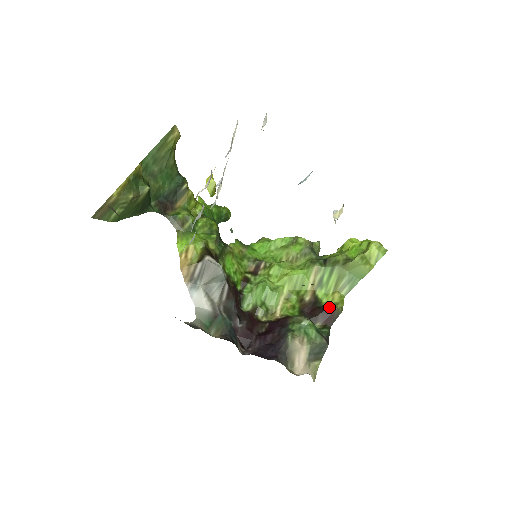
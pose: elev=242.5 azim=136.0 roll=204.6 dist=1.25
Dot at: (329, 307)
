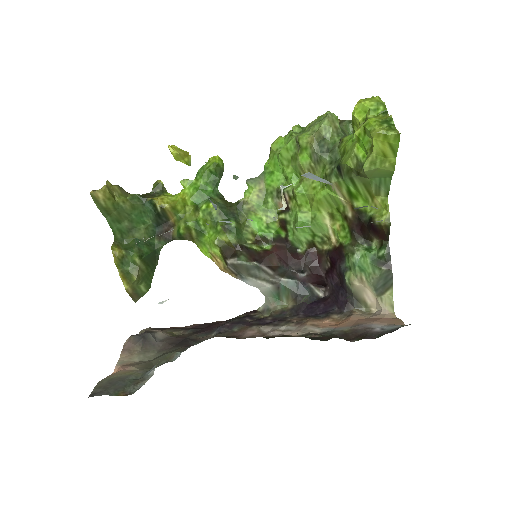
Dot at: (373, 226)
